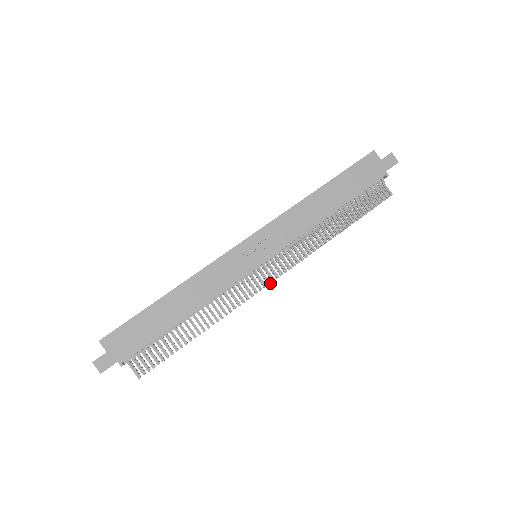
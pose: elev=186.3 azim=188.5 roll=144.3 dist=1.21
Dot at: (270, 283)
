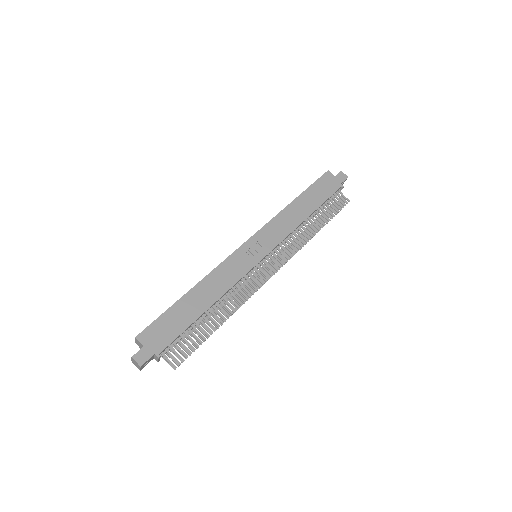
Dot at: (272, 275)
